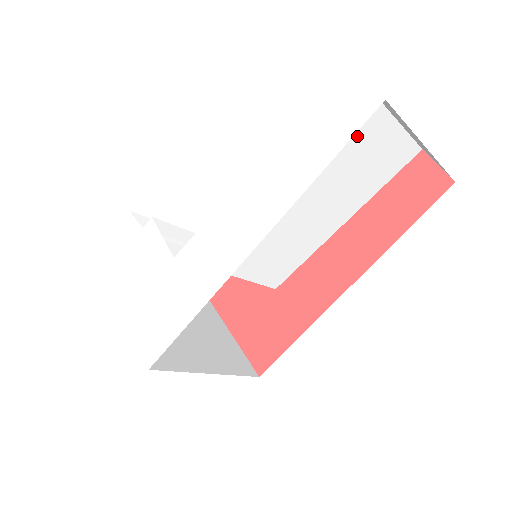
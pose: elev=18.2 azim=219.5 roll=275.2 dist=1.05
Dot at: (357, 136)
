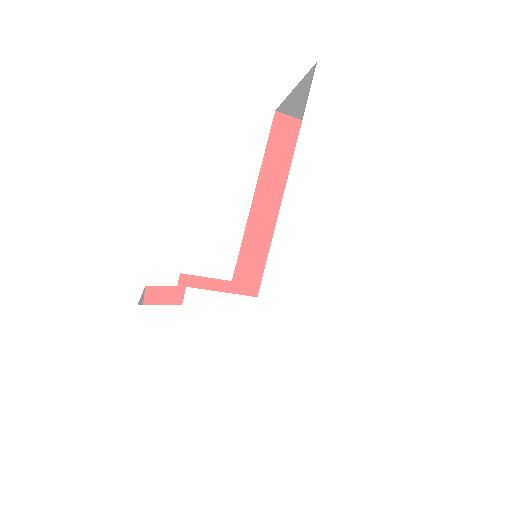
Dot at: occluded
